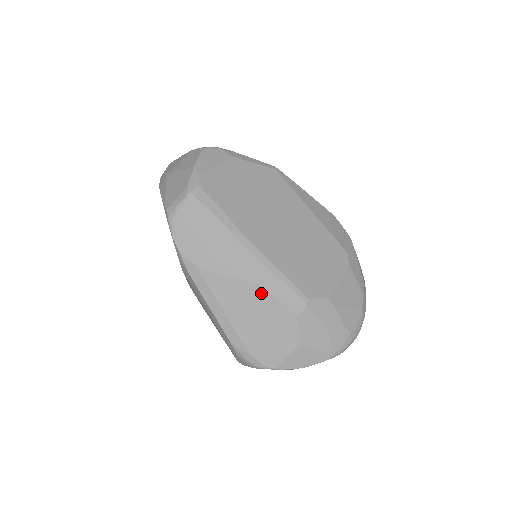
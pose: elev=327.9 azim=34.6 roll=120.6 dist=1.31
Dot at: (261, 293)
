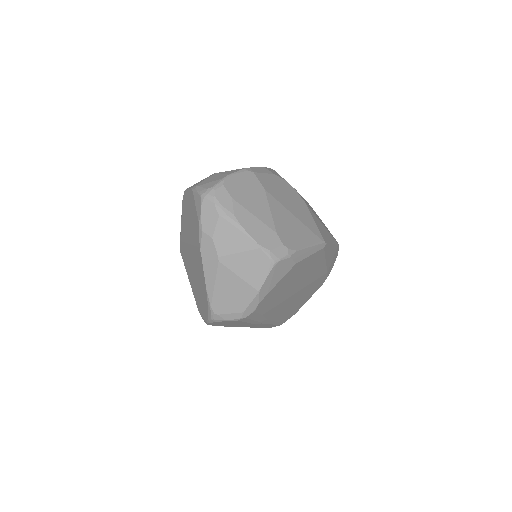
Dot at: occluded
